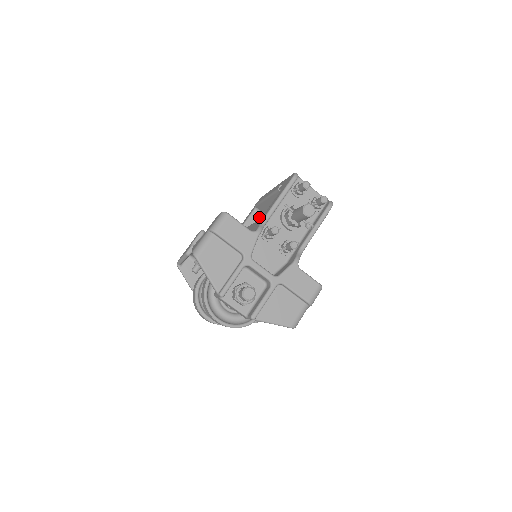
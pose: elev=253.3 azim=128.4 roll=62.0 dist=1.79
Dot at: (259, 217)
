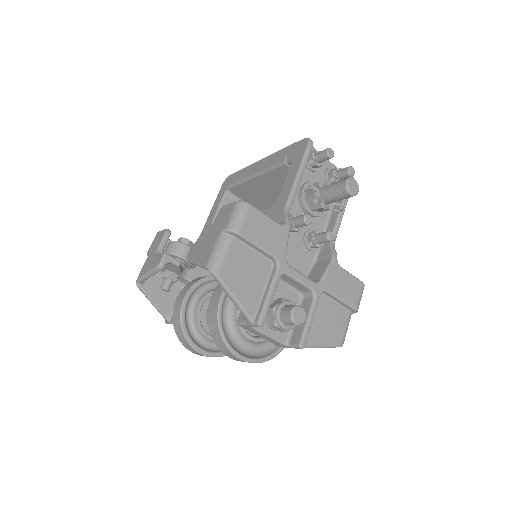
Dot at: occluded
